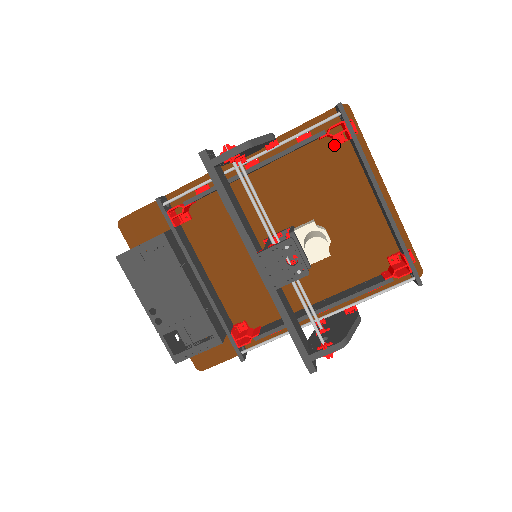
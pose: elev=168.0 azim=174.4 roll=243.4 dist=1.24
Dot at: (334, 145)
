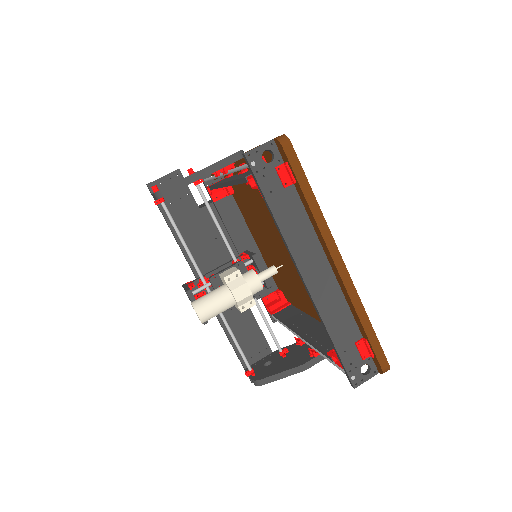
Dot at: occluded
